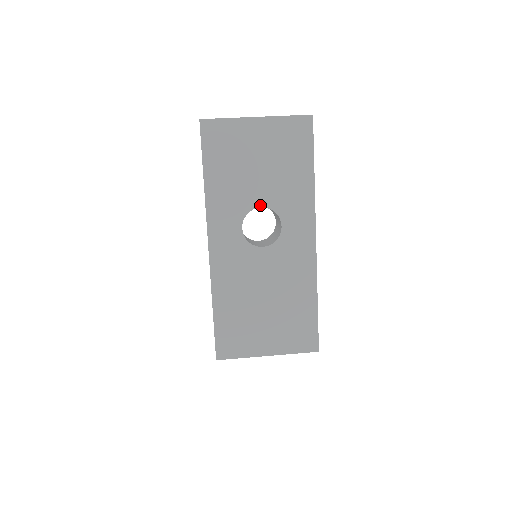
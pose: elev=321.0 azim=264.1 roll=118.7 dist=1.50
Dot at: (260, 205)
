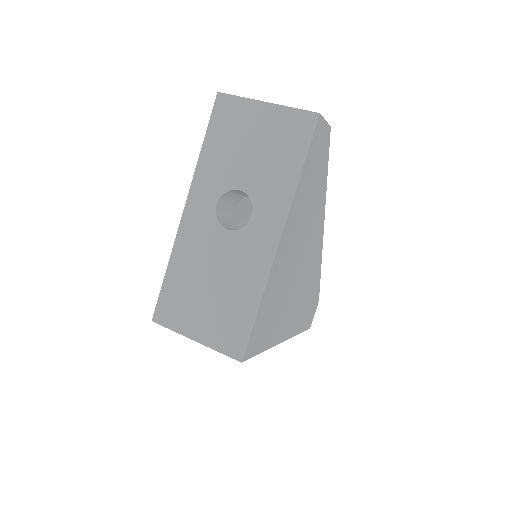
Dot at: (240, 188)
